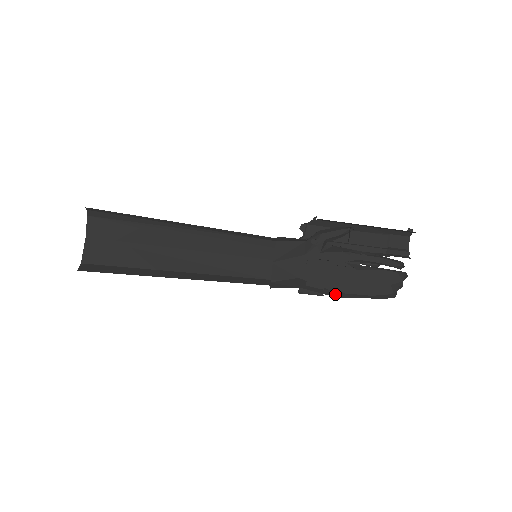
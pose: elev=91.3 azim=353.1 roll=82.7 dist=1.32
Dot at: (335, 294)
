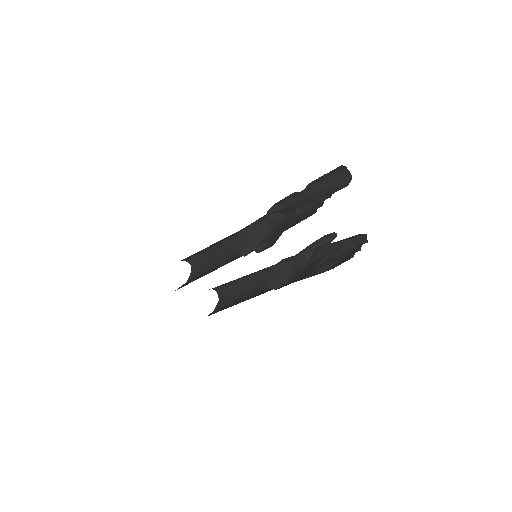
Dot at: occluded
